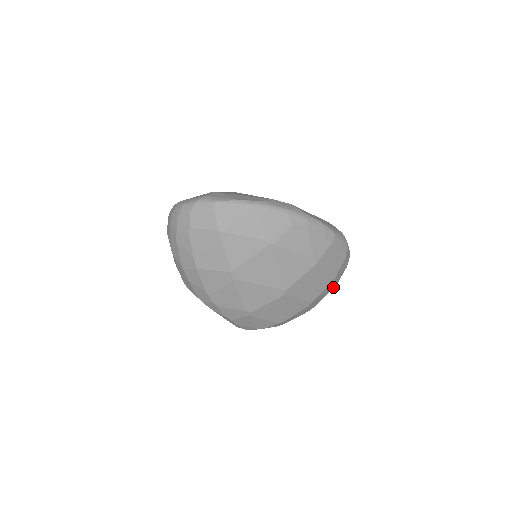
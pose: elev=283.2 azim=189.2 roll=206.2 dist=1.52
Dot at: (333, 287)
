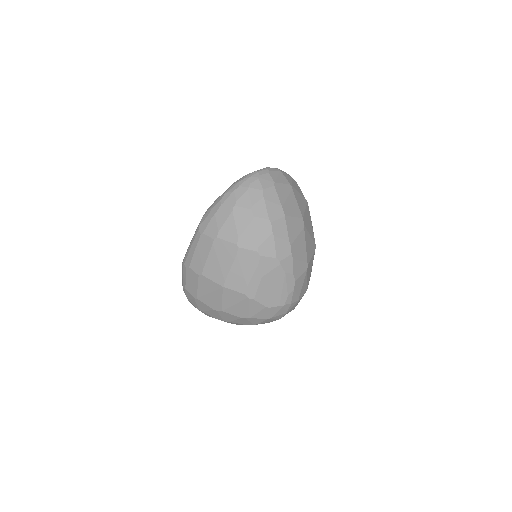
Dot at: occluded
